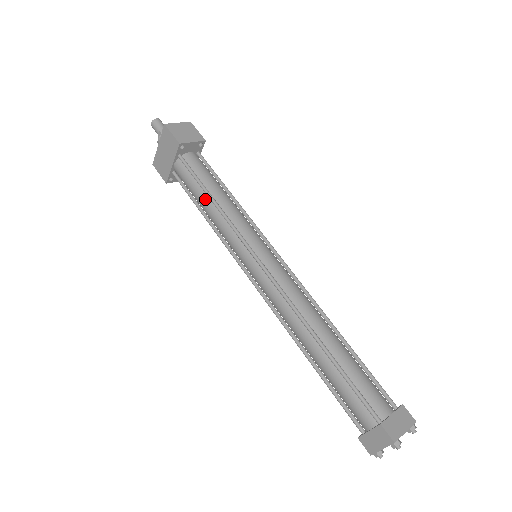
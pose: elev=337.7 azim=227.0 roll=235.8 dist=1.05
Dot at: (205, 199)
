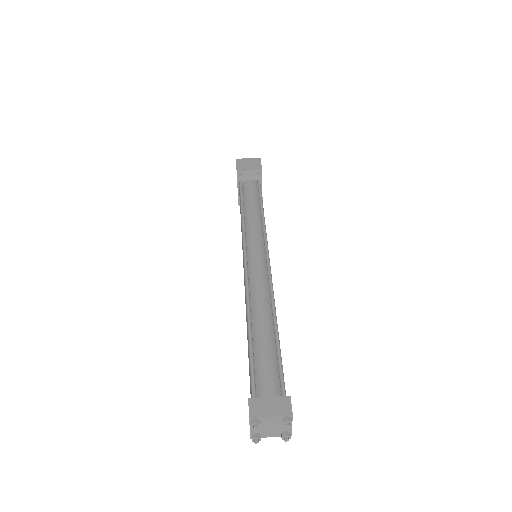
Dot at: occluded
